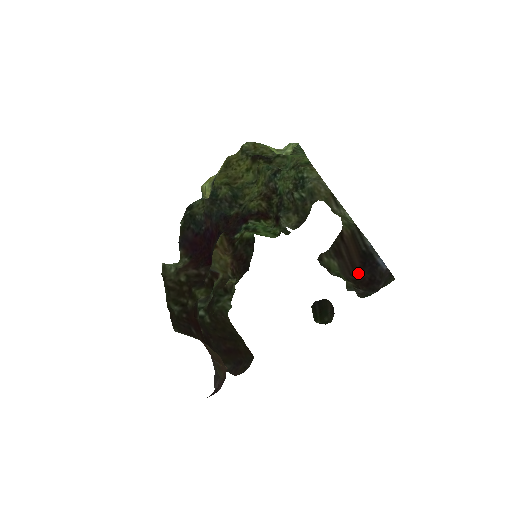
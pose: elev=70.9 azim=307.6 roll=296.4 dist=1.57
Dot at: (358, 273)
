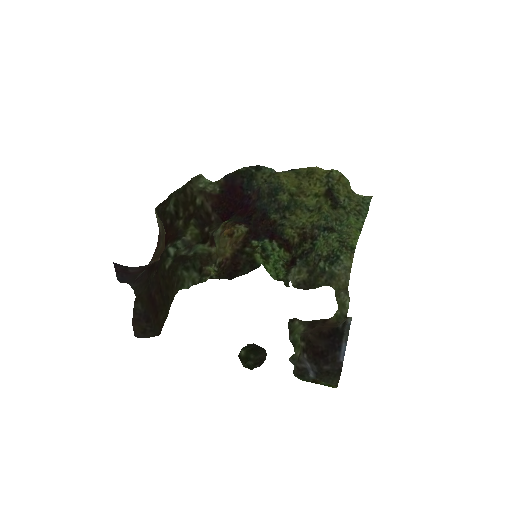
Dot at: (318, 337)
